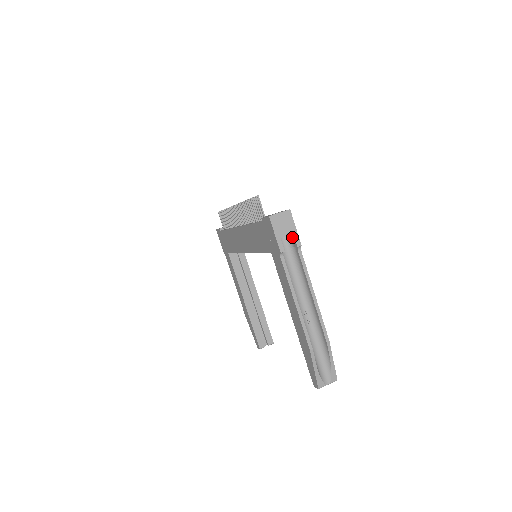
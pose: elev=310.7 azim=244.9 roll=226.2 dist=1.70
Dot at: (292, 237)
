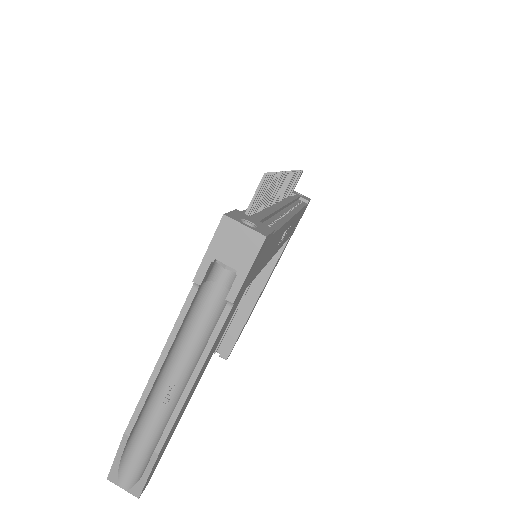
Dot at: (236, 278)
